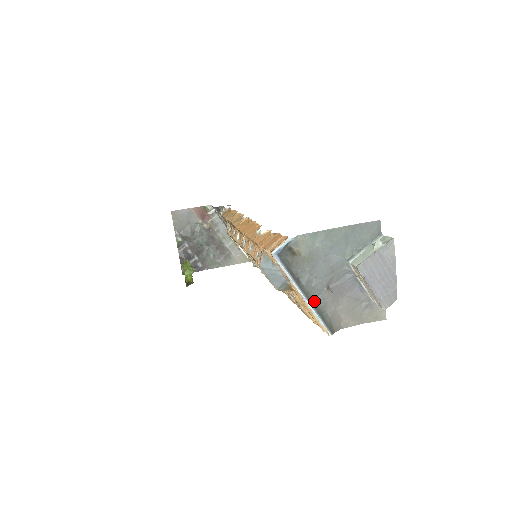
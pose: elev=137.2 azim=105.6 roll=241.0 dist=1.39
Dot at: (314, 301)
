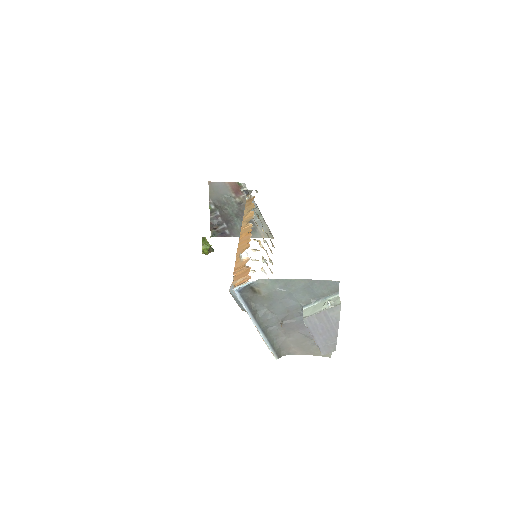
Dot at: (267, 330)
